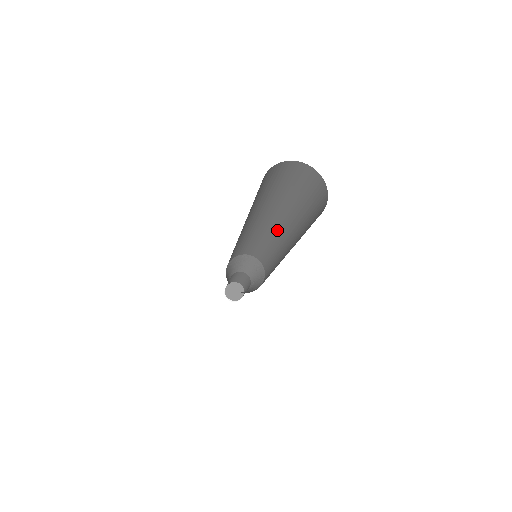
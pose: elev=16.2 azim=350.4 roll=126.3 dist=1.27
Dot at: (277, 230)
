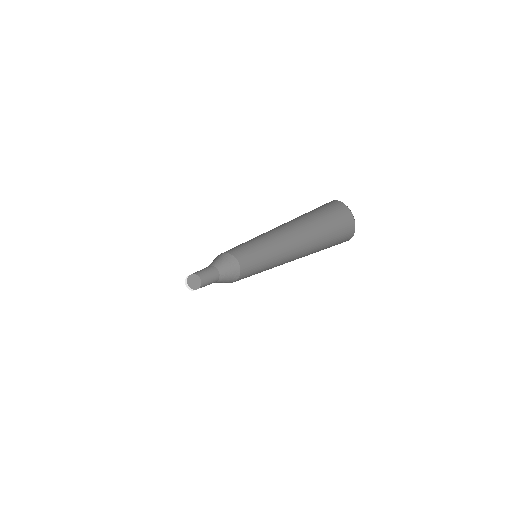
Dot at: (279, 239)
